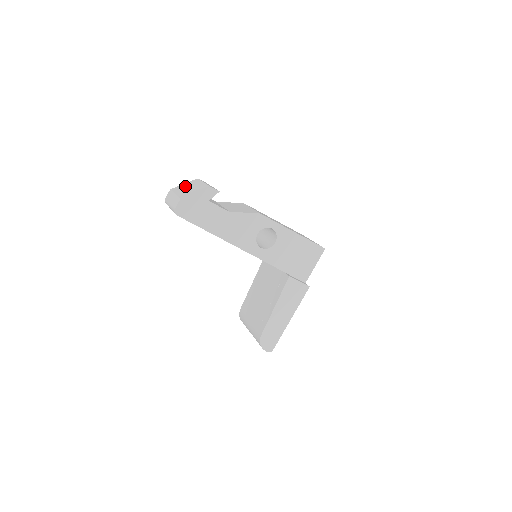
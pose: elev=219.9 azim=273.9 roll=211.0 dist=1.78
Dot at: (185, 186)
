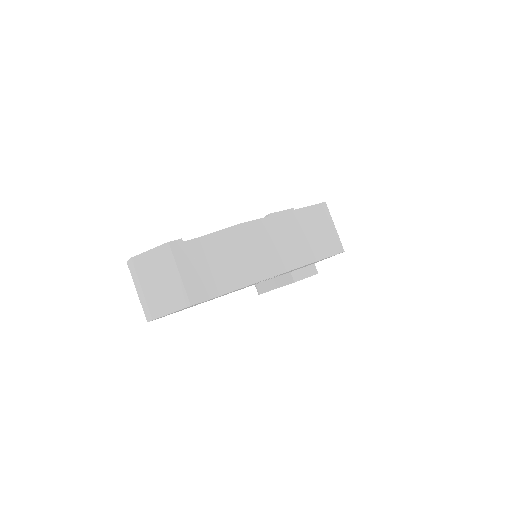
Dot at: (152, 267)
